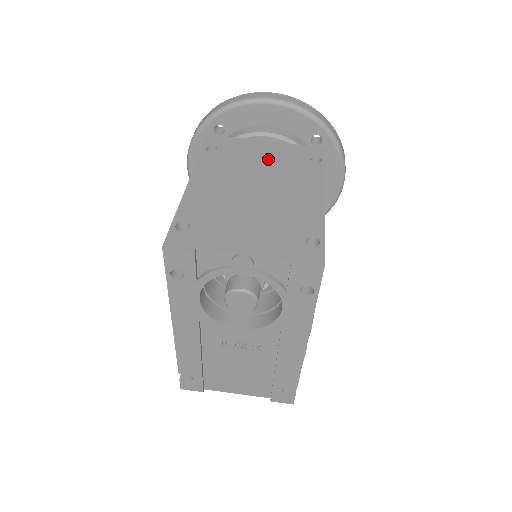
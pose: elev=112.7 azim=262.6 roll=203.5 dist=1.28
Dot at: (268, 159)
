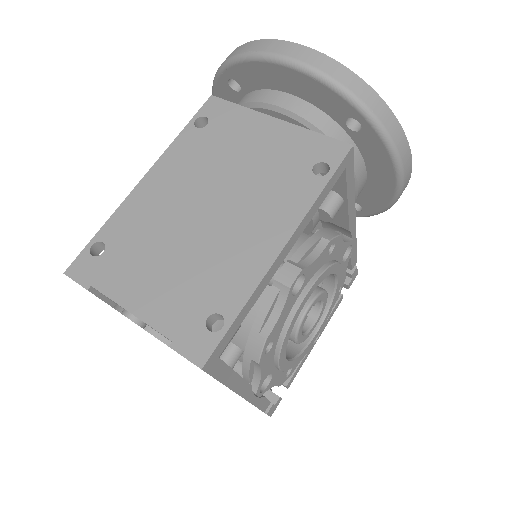
Dot at: (256, 155)
